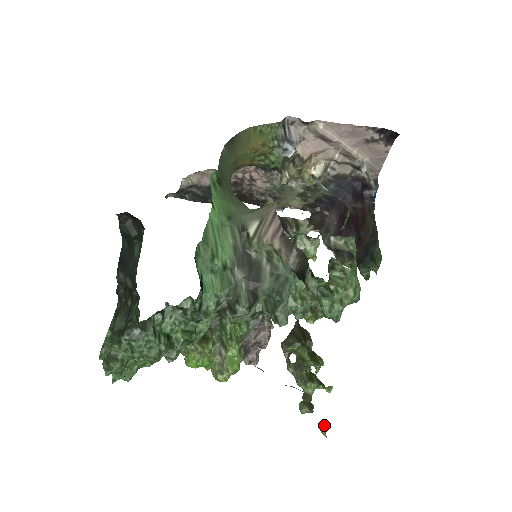
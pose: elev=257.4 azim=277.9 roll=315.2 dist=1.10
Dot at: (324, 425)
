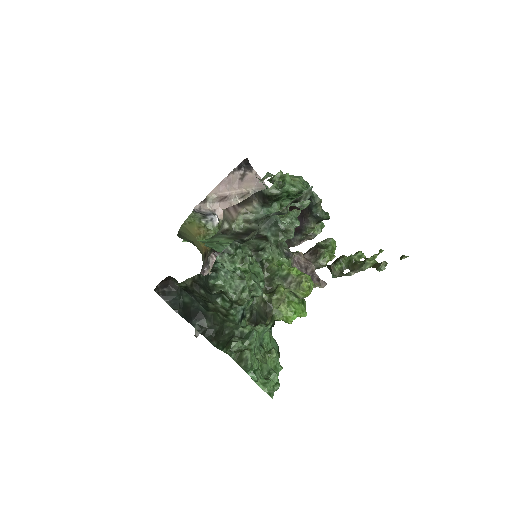
Dot at: (401, 257)
